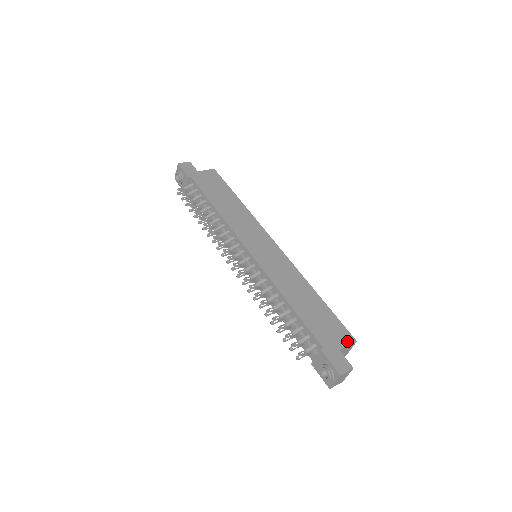
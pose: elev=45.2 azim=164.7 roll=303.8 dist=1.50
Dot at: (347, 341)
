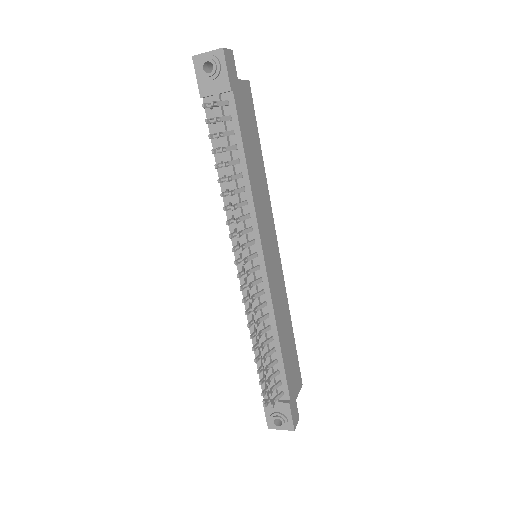
Dot at: (299, 387)
